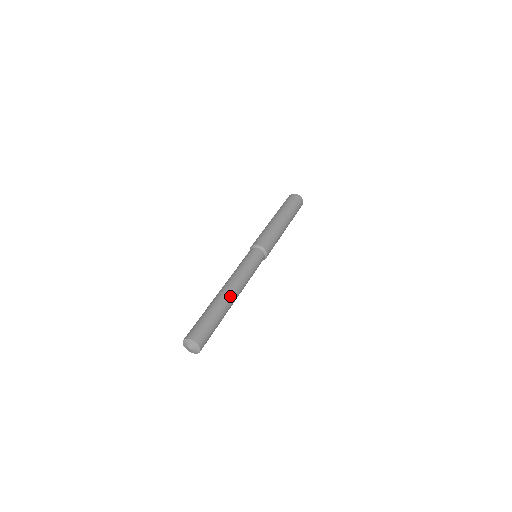
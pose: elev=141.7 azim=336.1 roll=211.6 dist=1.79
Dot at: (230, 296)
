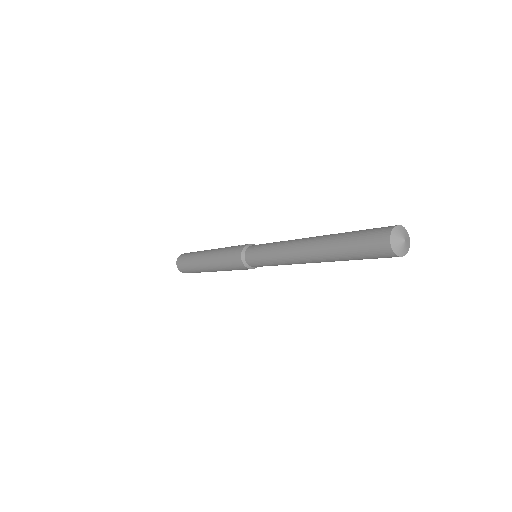
Dot at: occluded
